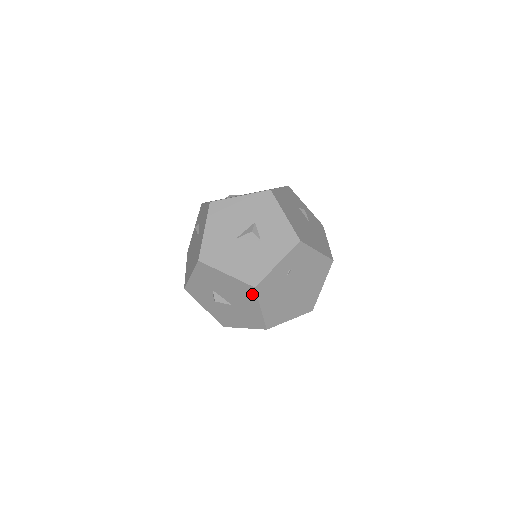
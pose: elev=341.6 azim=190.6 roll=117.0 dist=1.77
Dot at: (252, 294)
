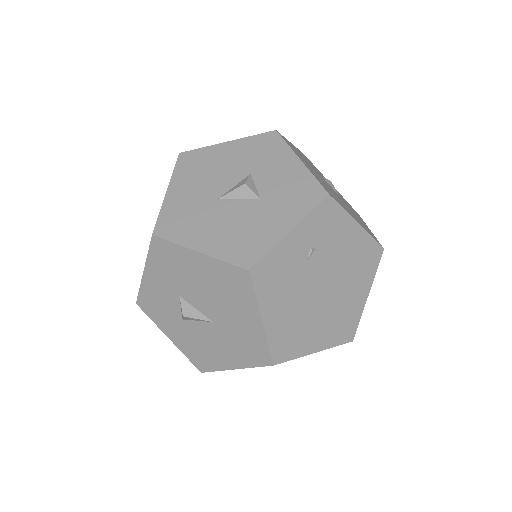
Dot at: (245, 288)
